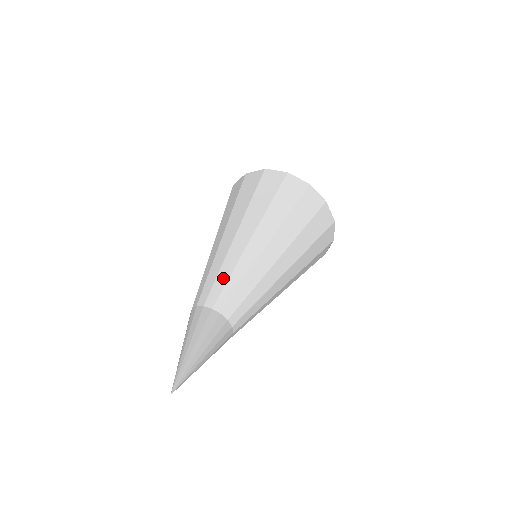
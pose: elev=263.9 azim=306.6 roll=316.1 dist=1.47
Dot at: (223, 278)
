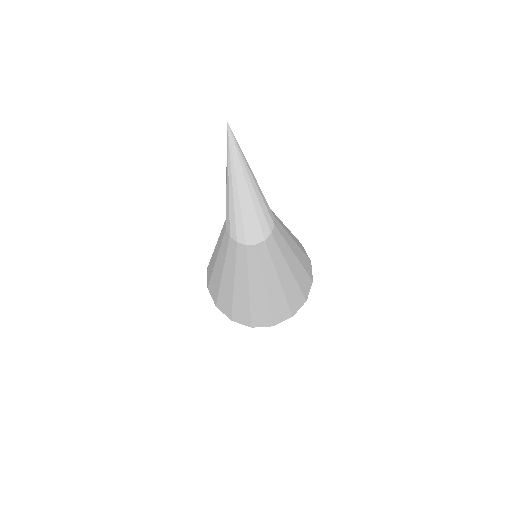
Dot at: occluded
